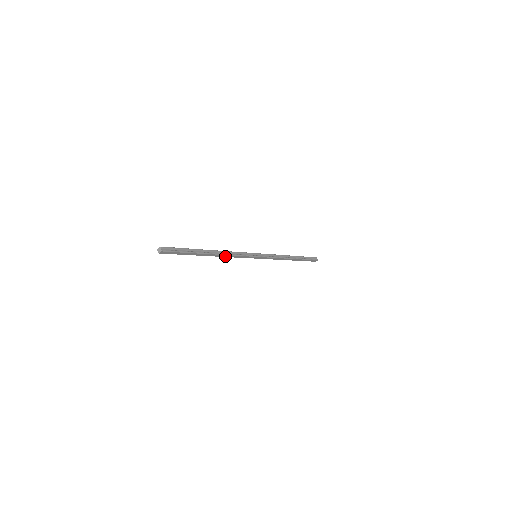
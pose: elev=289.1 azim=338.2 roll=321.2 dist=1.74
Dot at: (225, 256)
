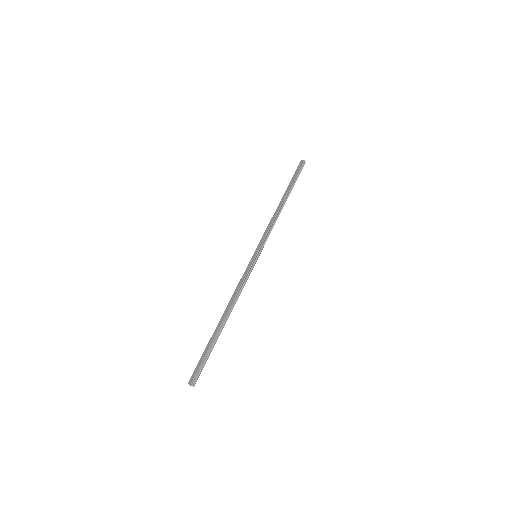
Dot at: (234, 301)
